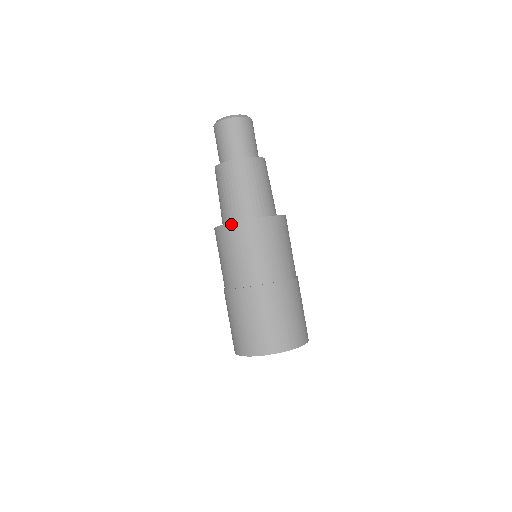
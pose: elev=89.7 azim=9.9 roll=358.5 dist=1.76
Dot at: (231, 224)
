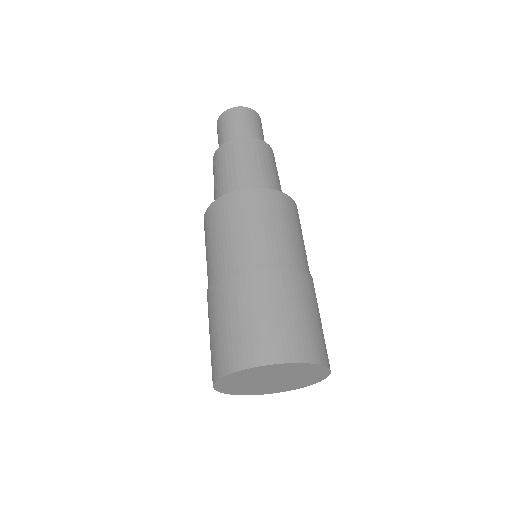
Dot at: (245, 190)
